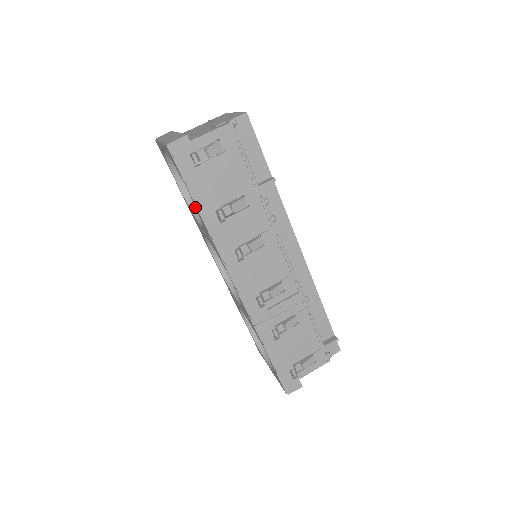
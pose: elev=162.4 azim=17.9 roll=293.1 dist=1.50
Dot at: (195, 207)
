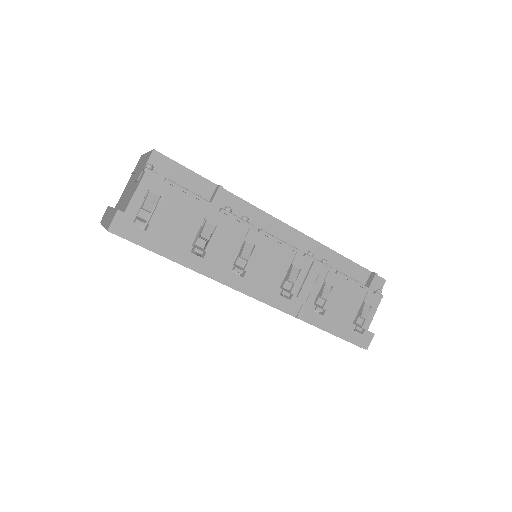
Dot at: occluded
